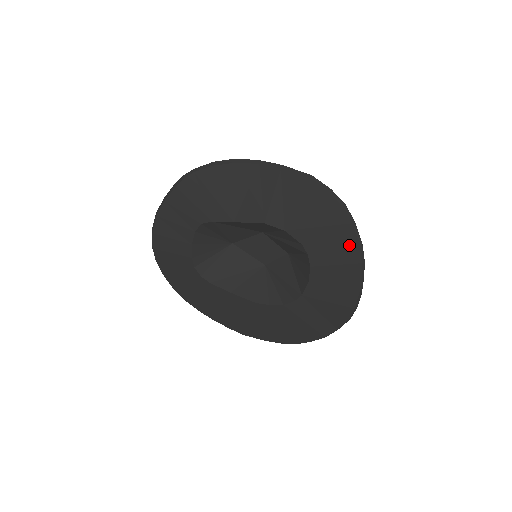
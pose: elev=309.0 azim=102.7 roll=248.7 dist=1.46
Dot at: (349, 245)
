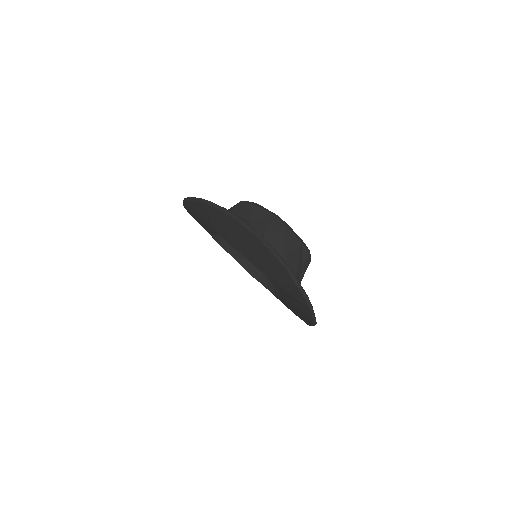
Dot at: (307, 313)
